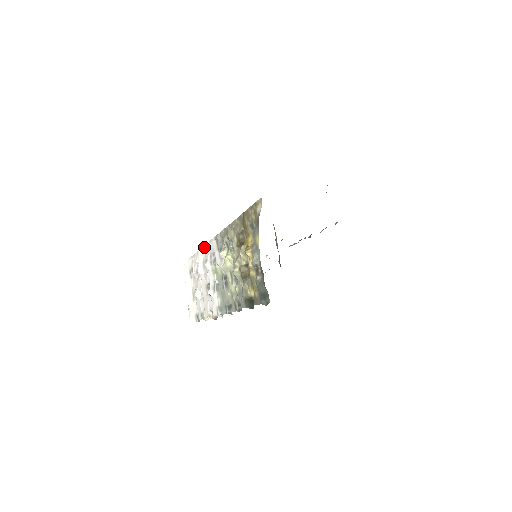
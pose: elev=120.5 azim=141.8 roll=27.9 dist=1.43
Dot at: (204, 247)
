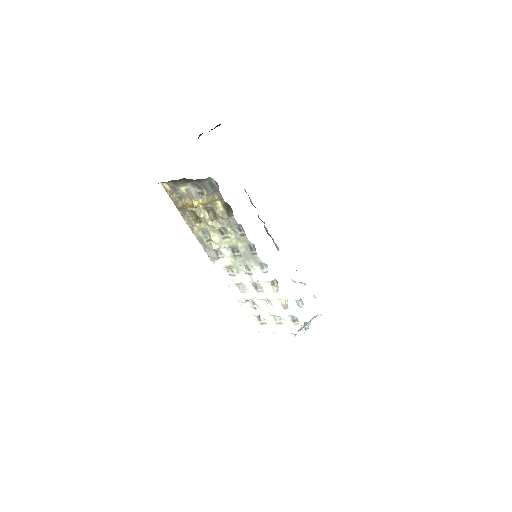
Dot at: (230, 287)
